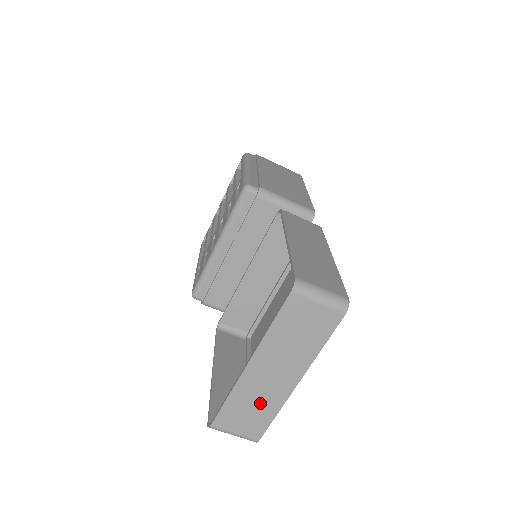
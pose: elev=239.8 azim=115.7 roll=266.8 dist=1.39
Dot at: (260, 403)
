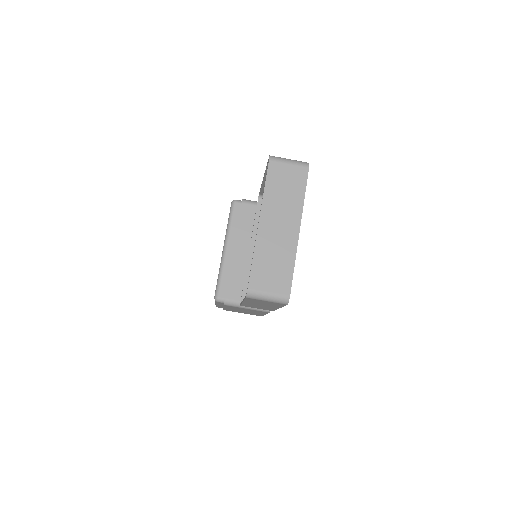
Dot at: (278, 256)
